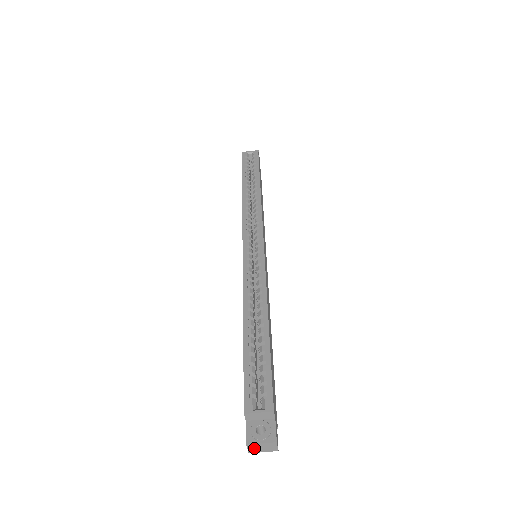
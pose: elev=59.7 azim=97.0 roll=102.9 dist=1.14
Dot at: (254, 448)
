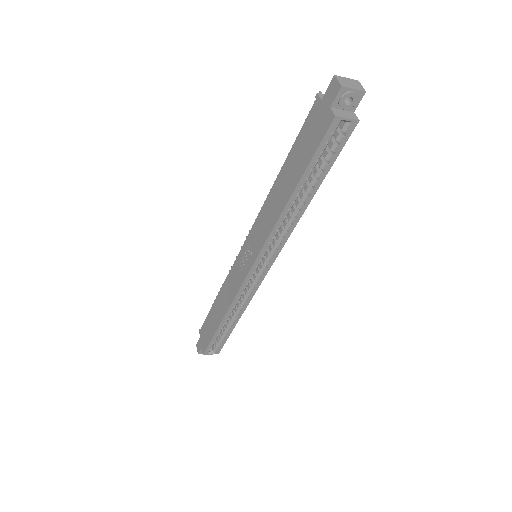
Dot at: occluded
